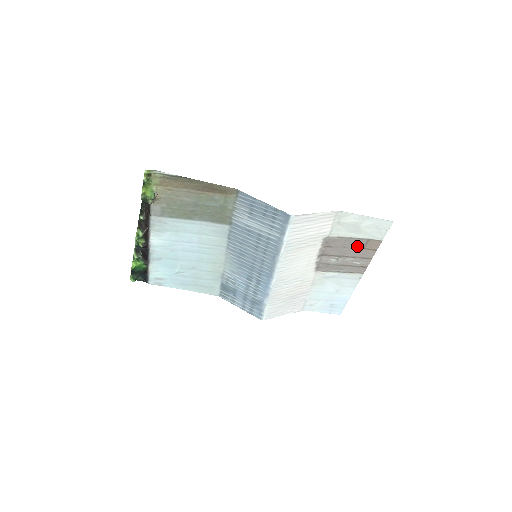
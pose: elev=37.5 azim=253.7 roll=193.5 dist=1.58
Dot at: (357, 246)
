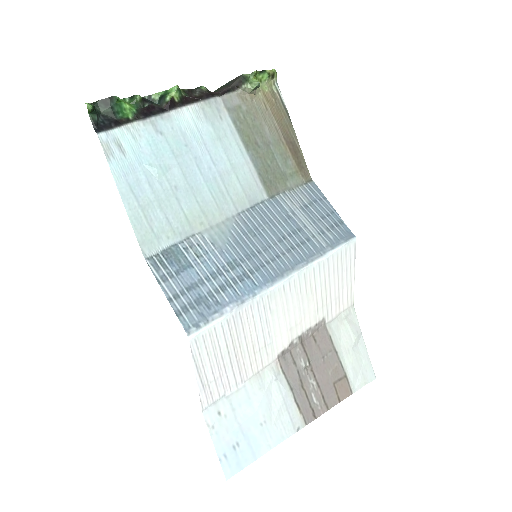
Dot at: (332, 372)
